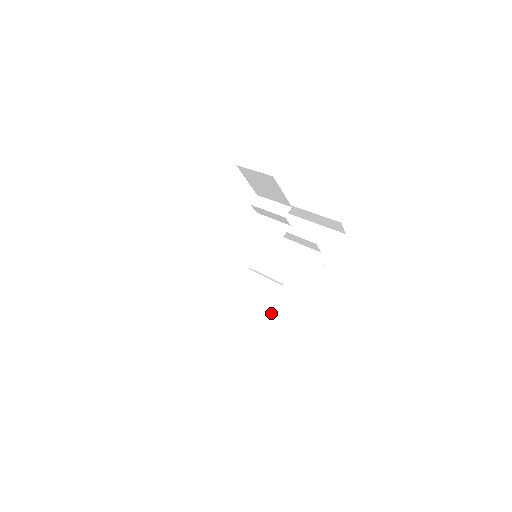
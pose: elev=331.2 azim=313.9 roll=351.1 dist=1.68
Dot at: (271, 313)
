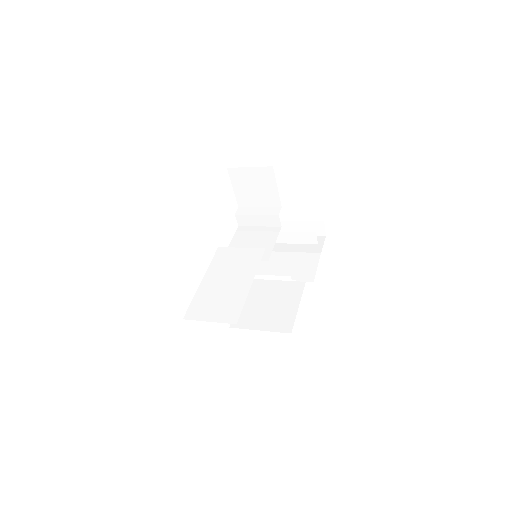
Dot at: (272, 324)
